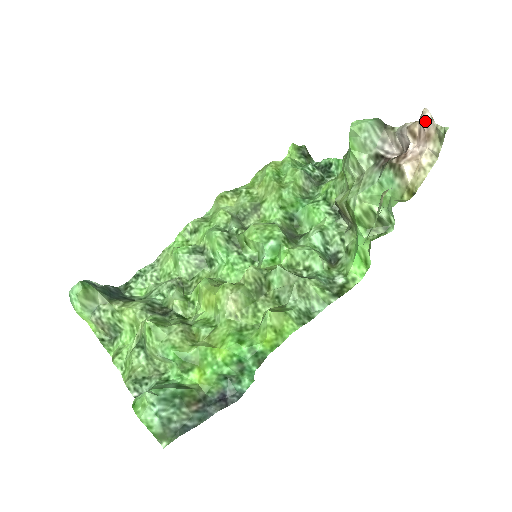
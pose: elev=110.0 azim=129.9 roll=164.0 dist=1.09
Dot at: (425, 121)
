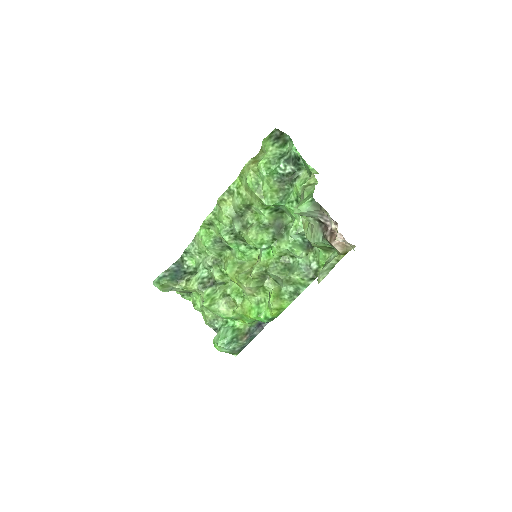
Dot at: (339, 240)
